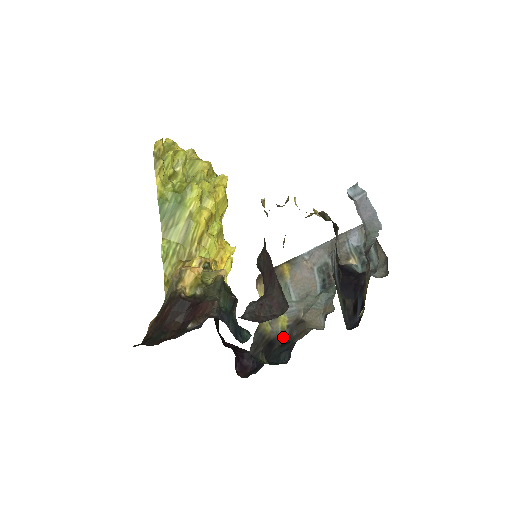
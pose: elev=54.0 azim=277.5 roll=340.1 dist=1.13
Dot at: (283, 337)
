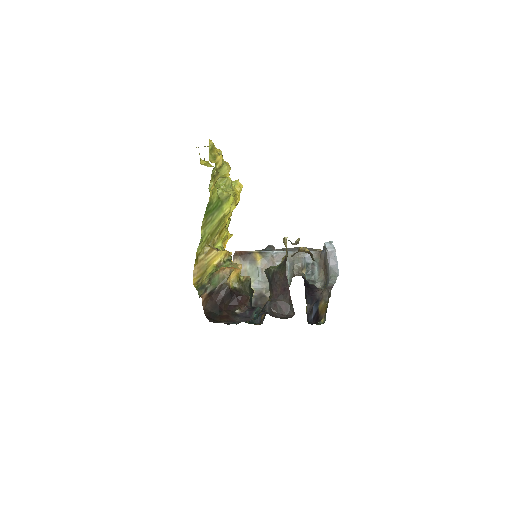
Dot at: occluded
